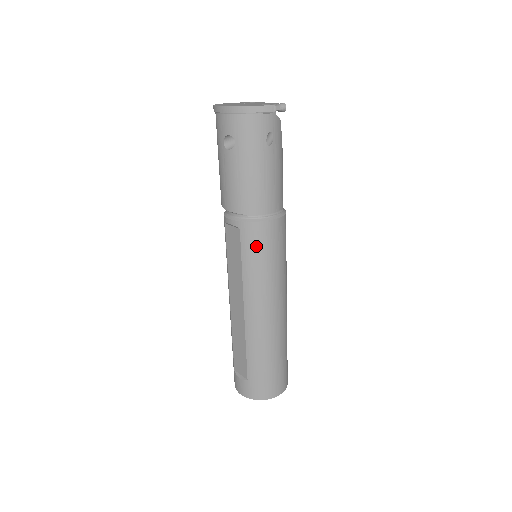
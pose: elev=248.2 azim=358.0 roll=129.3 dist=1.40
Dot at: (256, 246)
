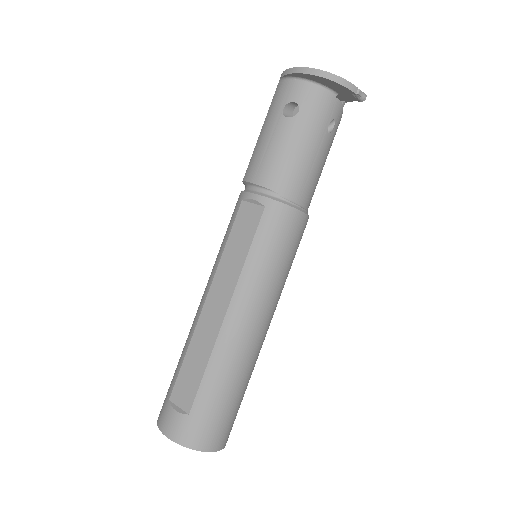
Dot at: (276, 233)
